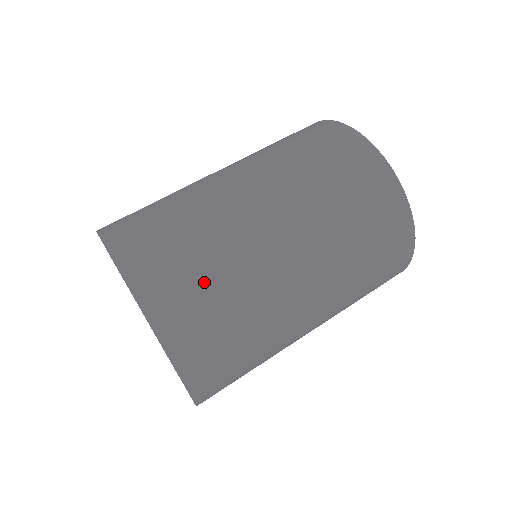
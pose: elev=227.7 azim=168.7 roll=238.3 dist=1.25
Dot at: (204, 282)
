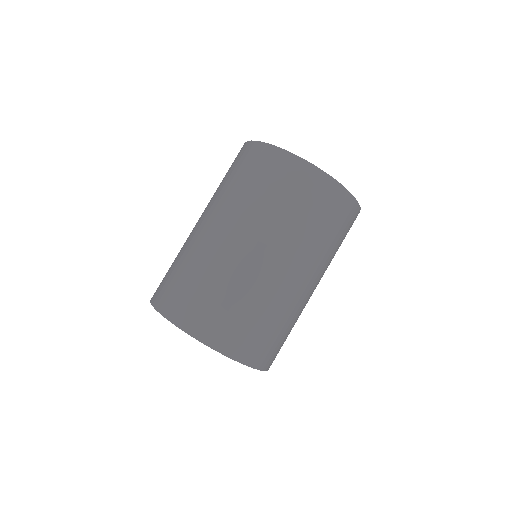
Dot at: (177, 274)
